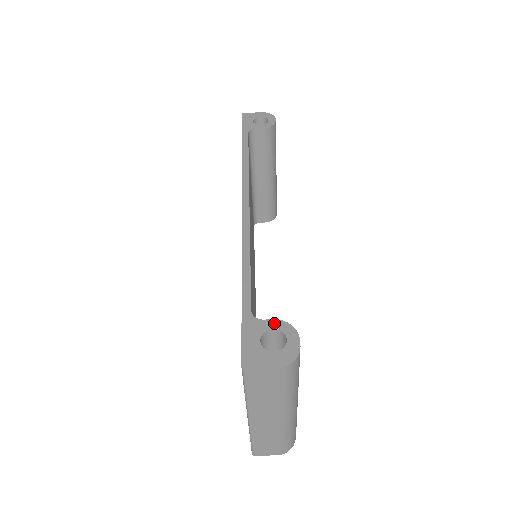
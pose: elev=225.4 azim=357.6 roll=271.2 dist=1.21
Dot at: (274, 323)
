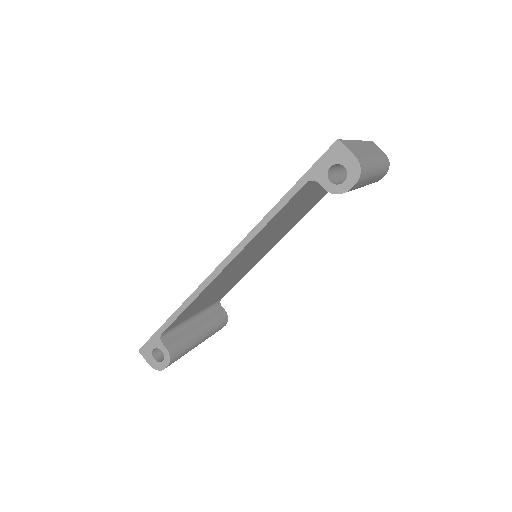
Dot at: (165, 350)
